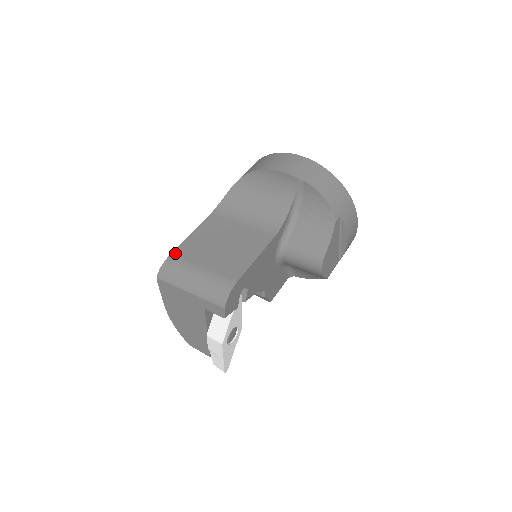
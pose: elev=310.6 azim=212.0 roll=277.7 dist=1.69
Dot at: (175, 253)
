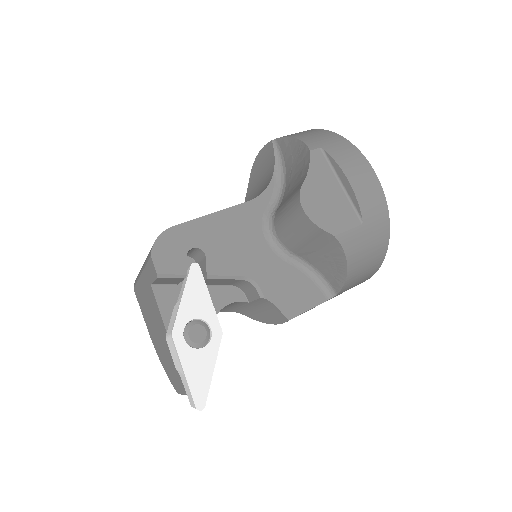
Dot at: occluded
